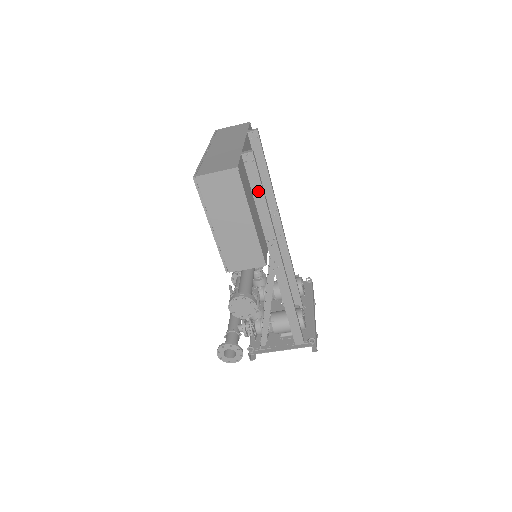
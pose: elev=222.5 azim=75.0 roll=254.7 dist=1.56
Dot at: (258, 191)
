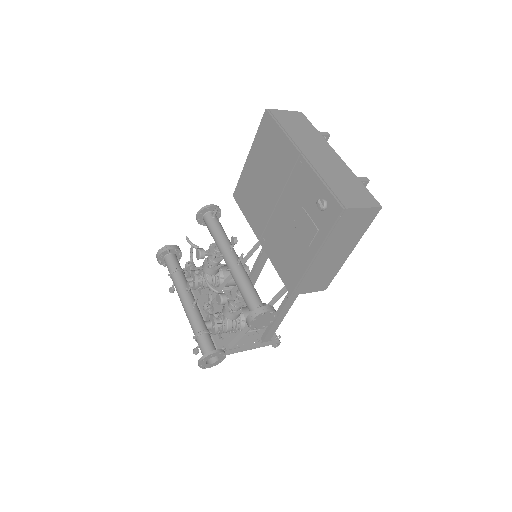
Dot at: occluded
